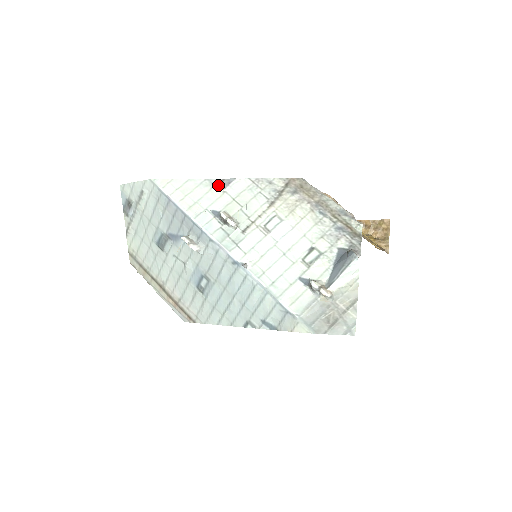
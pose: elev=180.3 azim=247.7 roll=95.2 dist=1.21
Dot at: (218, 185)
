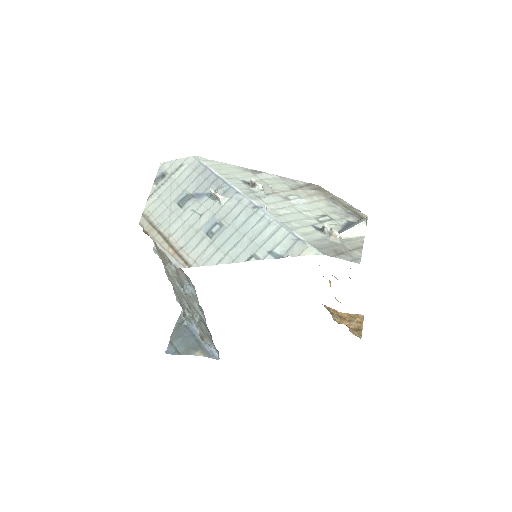
Dot at: (250, 171)
